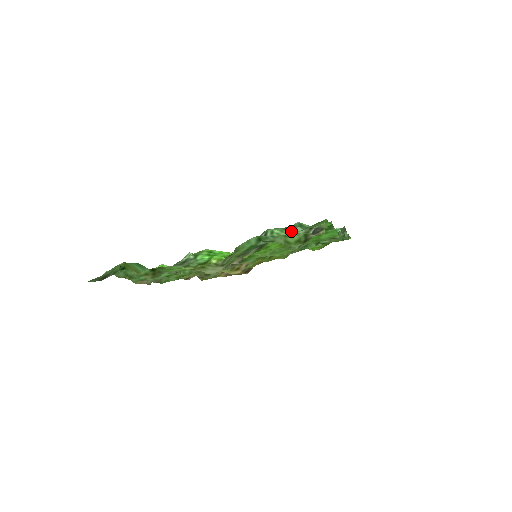
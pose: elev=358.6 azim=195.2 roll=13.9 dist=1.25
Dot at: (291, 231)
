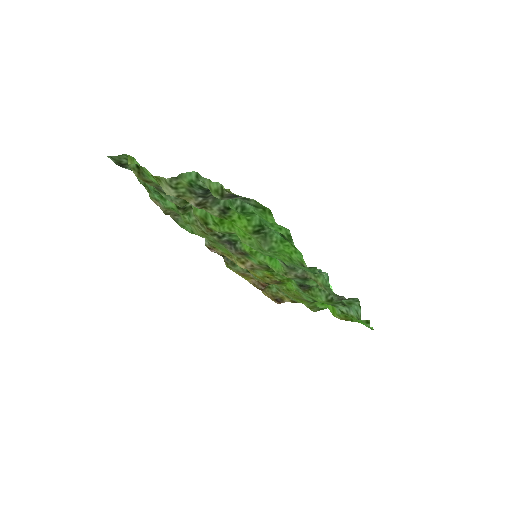
Dot at: occluded
